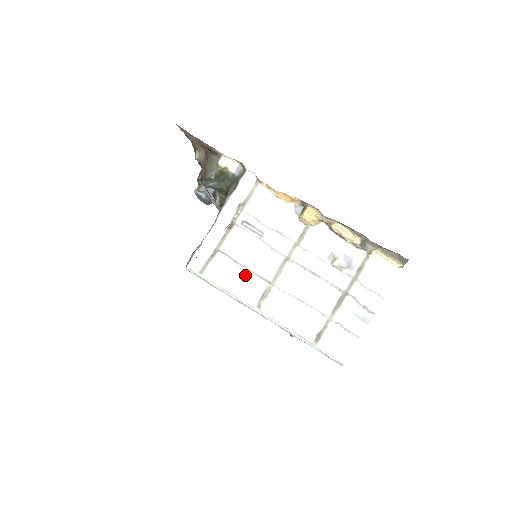
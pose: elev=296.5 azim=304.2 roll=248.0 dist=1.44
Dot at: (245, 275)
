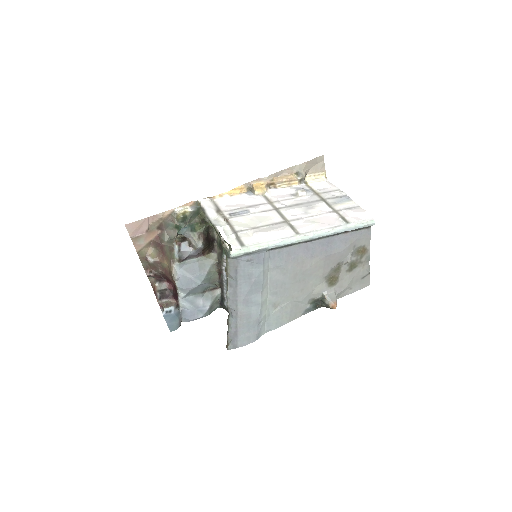
Dot at: (268, 228)
